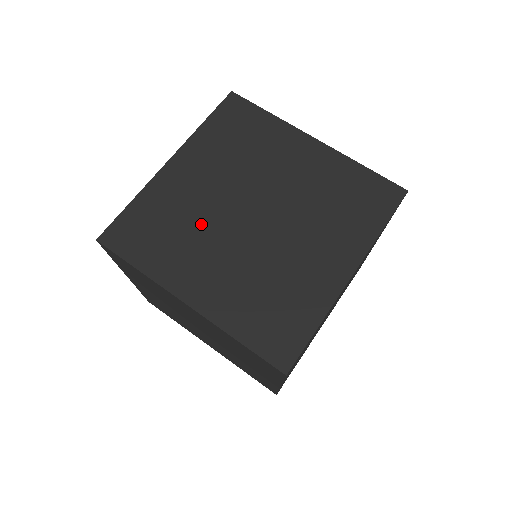
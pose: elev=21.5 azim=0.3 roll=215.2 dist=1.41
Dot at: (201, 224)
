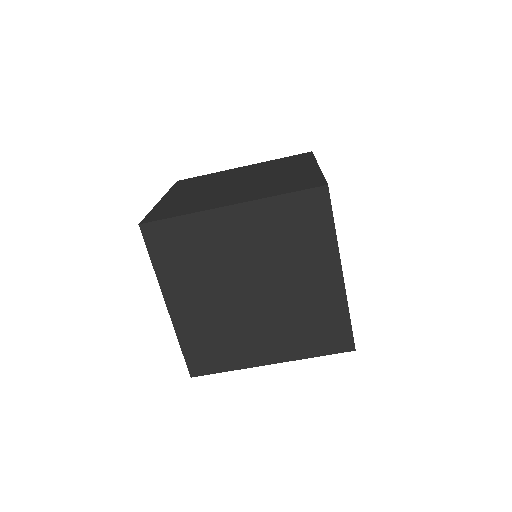
Dot at: (214, 182)
